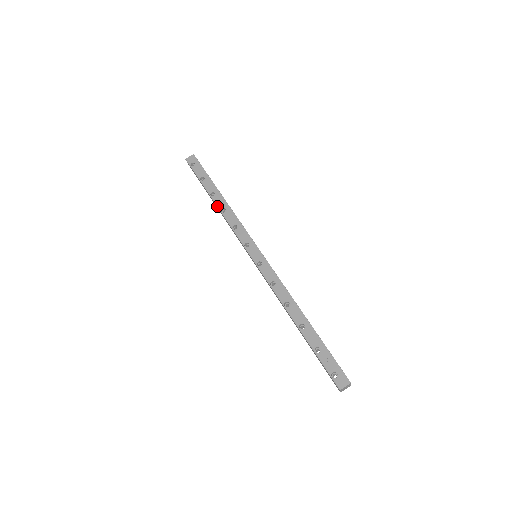
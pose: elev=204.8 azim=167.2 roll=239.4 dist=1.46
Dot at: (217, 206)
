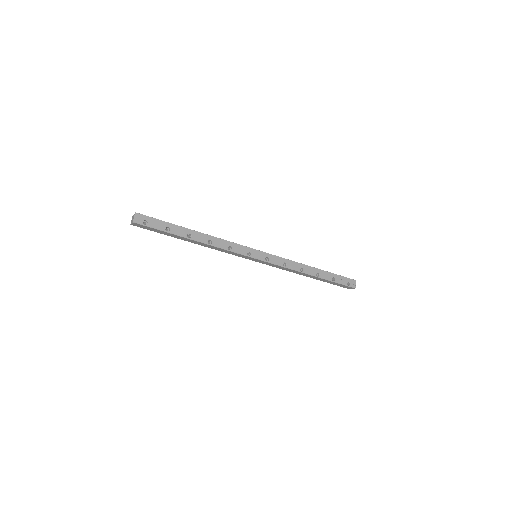
Dot at: (202, 243)
